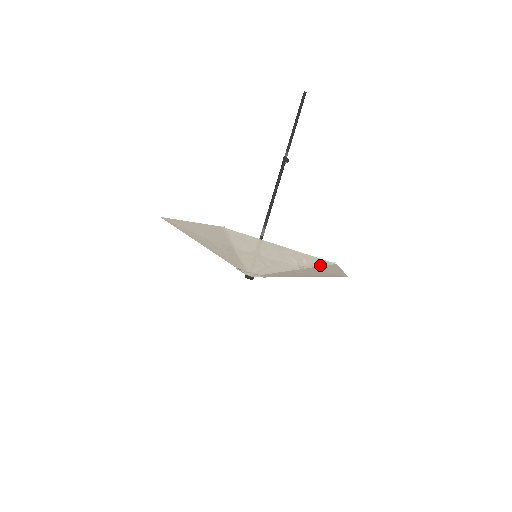
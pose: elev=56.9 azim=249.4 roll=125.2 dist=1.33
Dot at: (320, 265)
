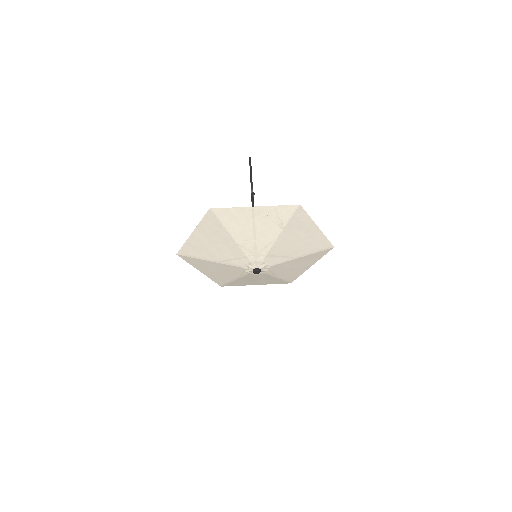
Dot at: (292, 215)
